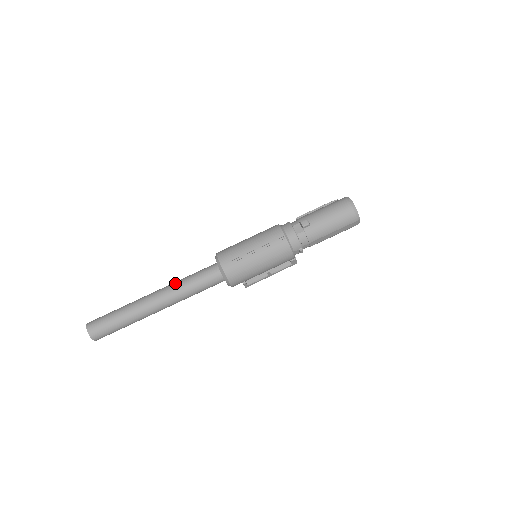
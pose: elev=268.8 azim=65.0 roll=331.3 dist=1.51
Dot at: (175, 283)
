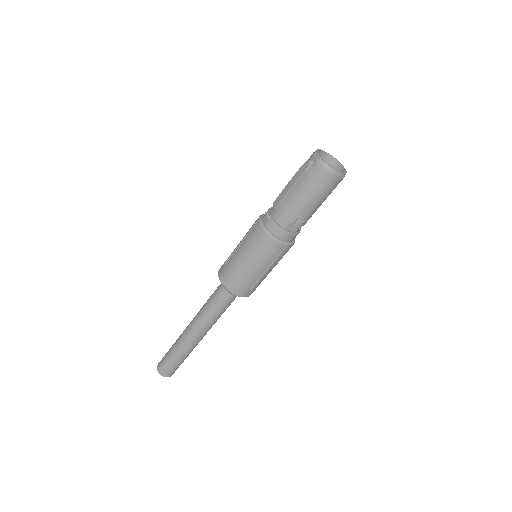
Dot at: (206, 320)
